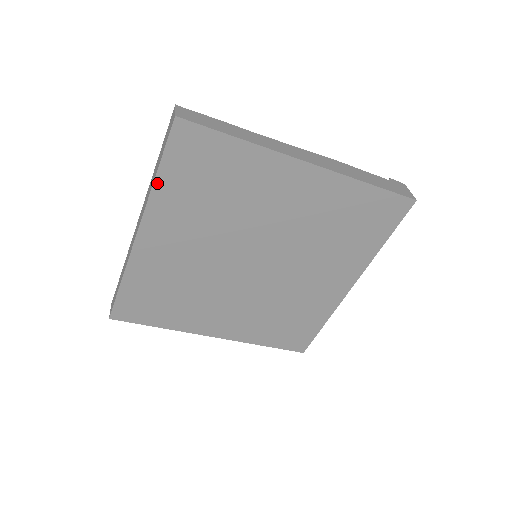
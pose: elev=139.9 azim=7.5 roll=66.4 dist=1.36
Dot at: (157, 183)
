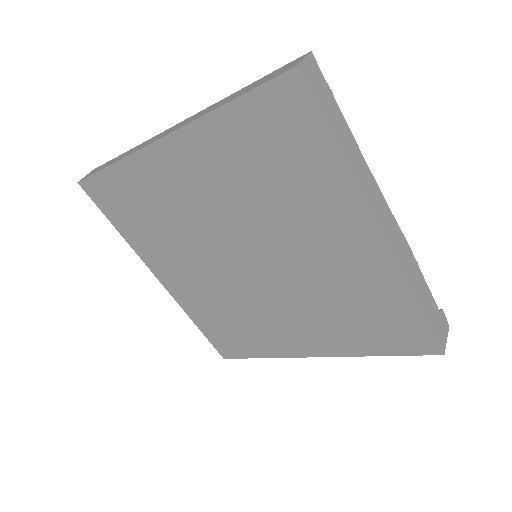
Dot at: (220, 112)
